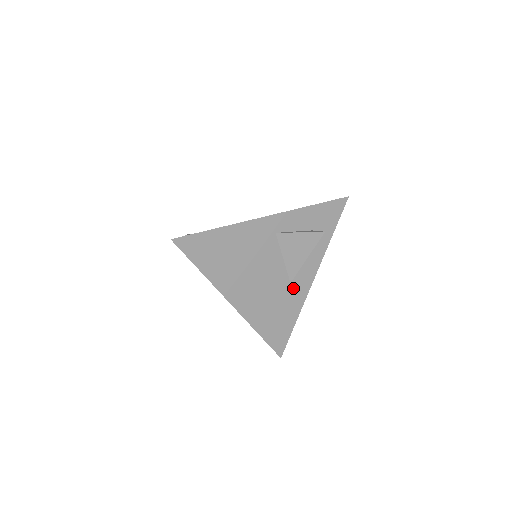
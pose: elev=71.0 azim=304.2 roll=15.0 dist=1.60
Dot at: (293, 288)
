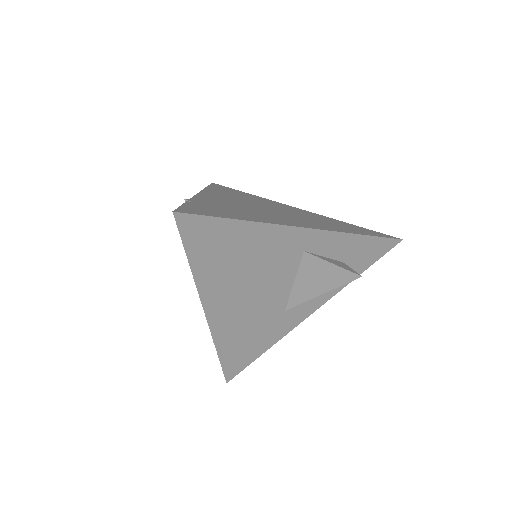
Dot at: (284, 317)
